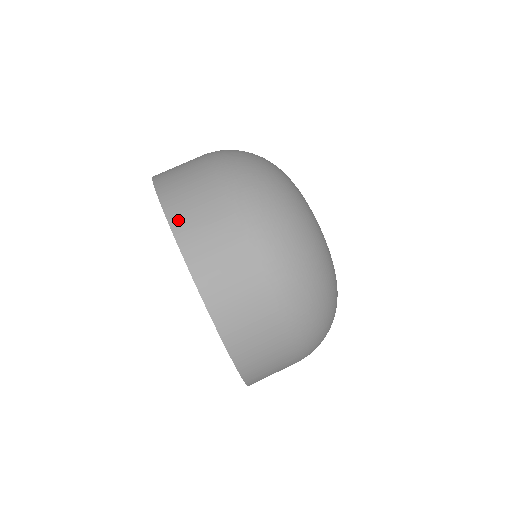
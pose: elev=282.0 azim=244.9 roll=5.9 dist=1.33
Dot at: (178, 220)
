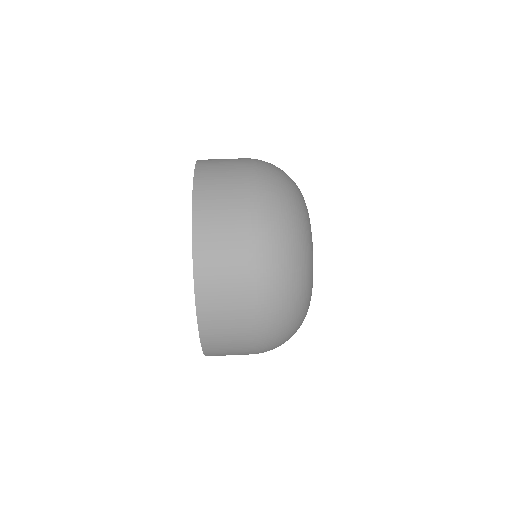
Dot at: (202, 281)
